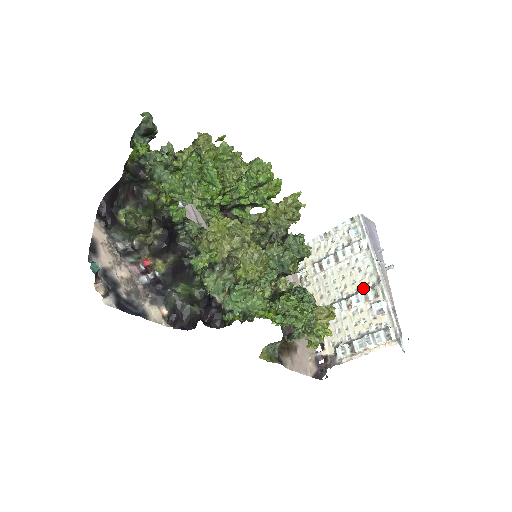
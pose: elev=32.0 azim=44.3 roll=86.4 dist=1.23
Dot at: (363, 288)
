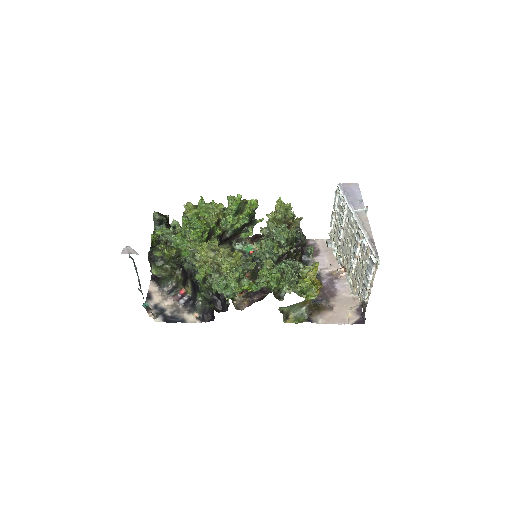
Dot at: occluded
